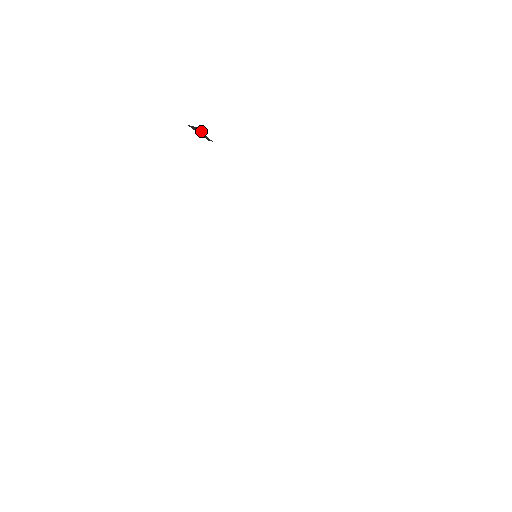
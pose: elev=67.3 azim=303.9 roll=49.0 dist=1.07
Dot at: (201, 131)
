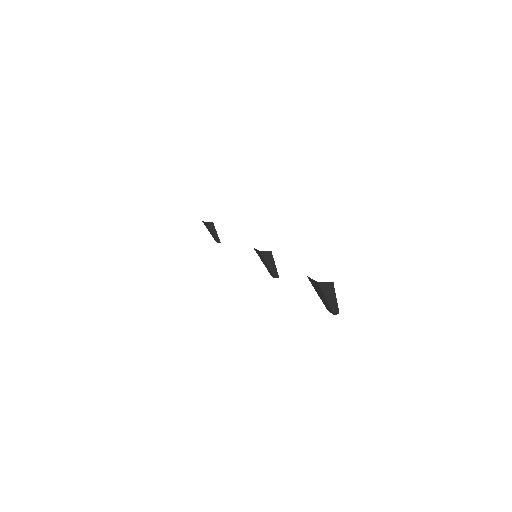
Dot at: (214, 227)
